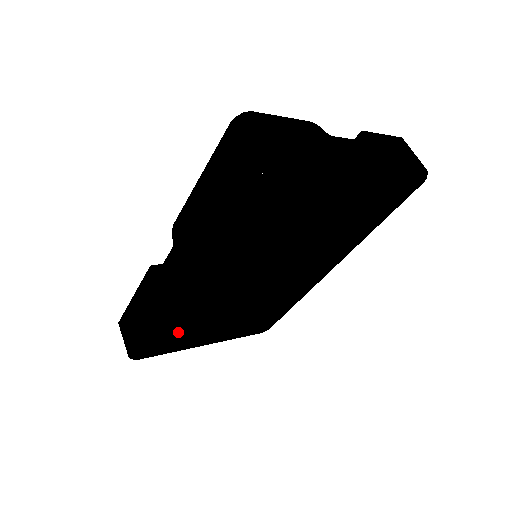
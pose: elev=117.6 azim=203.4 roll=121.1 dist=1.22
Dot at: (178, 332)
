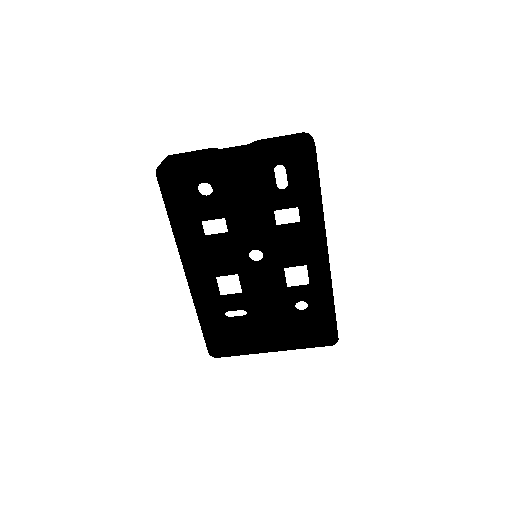
Dot at: (244, 337)
